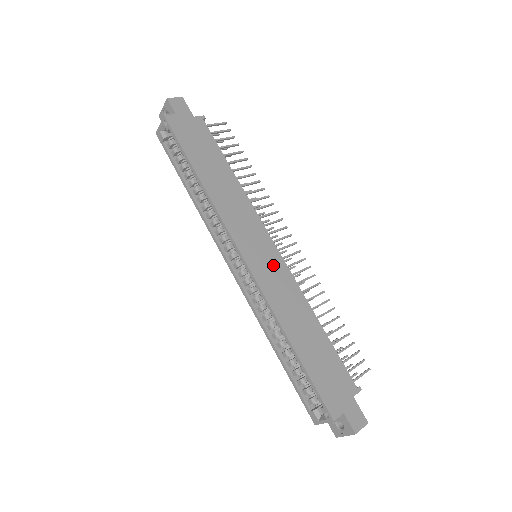
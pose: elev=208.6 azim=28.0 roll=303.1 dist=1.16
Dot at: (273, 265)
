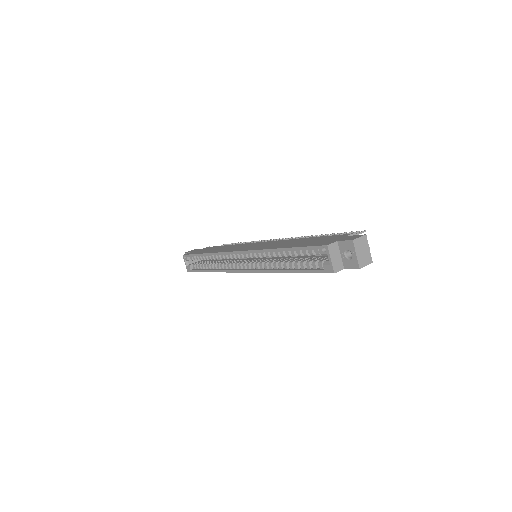
Dot at: occluded
